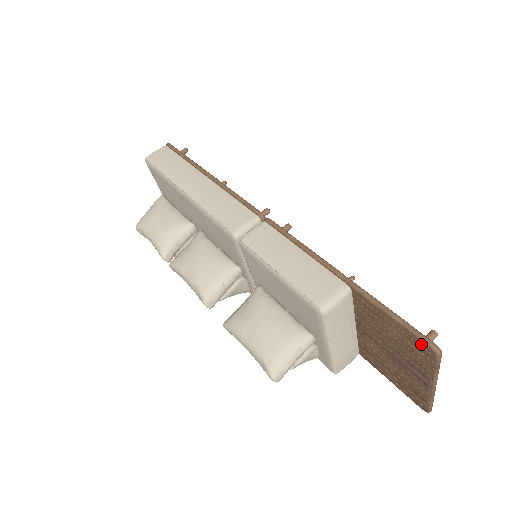
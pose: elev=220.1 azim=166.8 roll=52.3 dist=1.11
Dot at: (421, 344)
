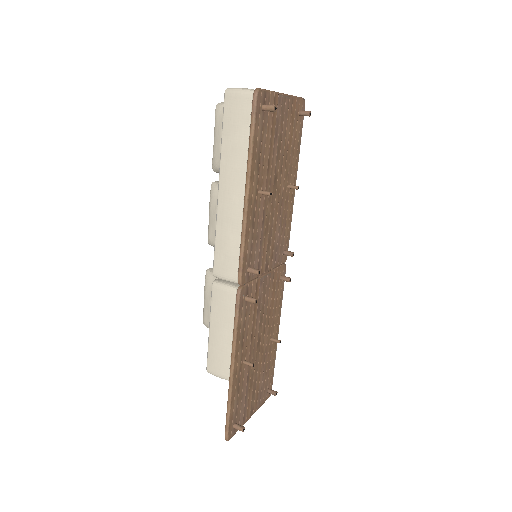
Dot at: (227, 429)
